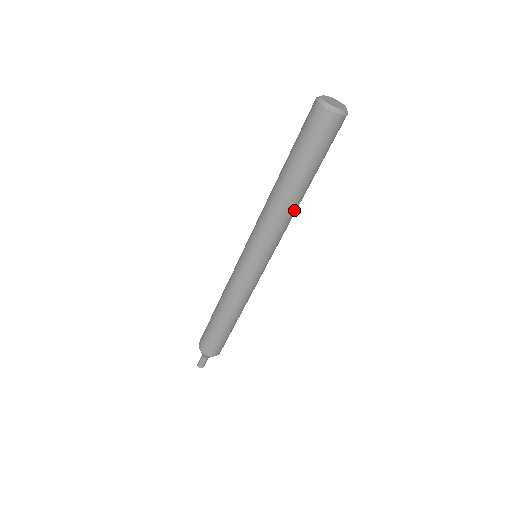
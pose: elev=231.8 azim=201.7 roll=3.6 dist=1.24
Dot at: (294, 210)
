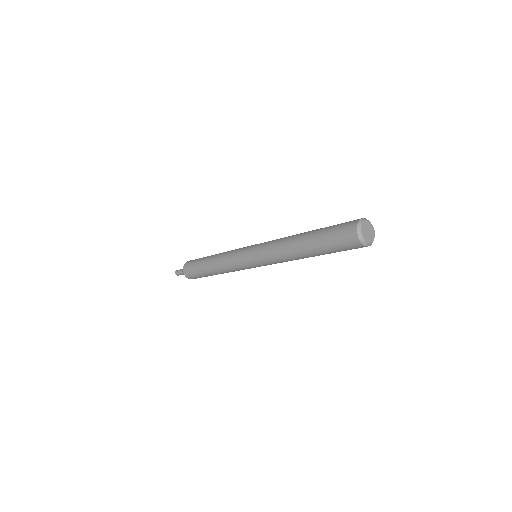
Dot at: (296, 259)
